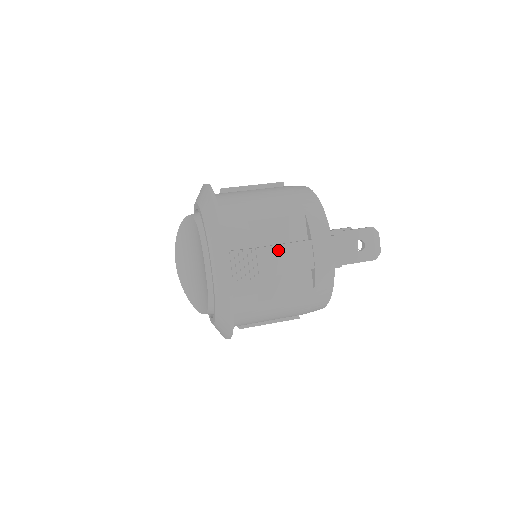
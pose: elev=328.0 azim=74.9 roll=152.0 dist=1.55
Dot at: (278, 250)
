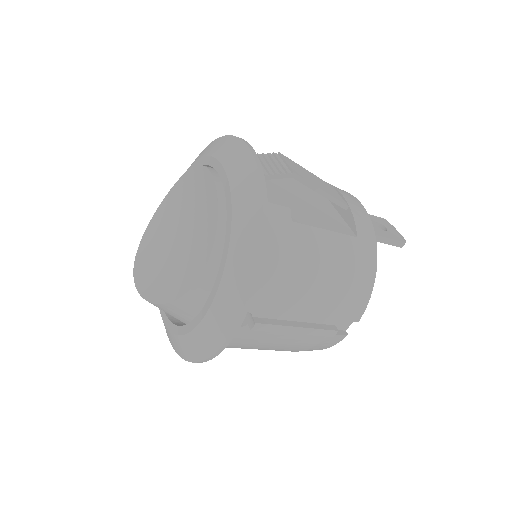
Dot at: (303, 169)
